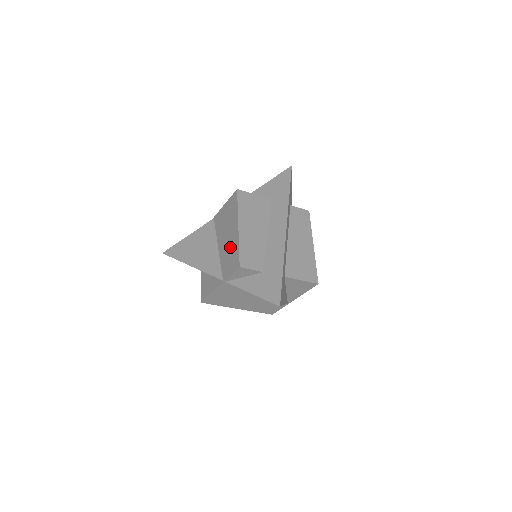
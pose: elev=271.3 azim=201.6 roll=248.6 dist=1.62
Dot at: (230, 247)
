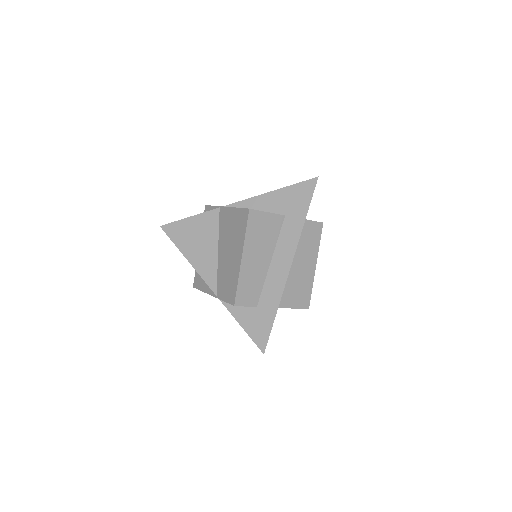
Dot at: (229, 270)
